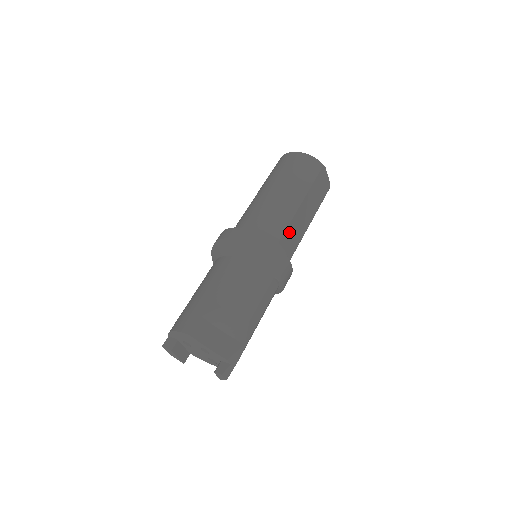
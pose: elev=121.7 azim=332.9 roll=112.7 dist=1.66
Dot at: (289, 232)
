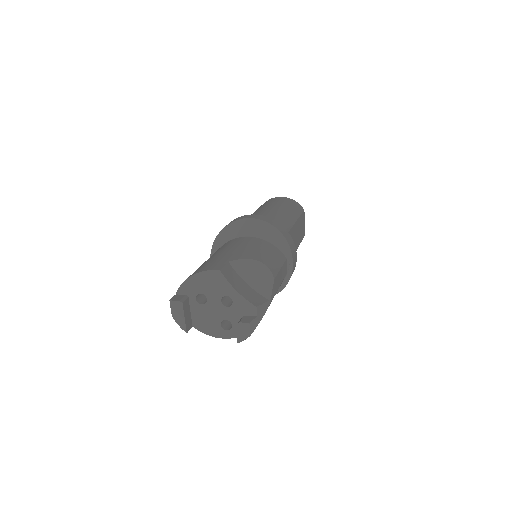
Dot at: occluded
